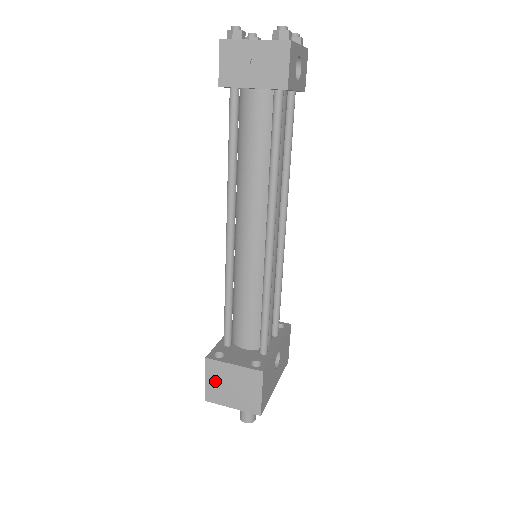
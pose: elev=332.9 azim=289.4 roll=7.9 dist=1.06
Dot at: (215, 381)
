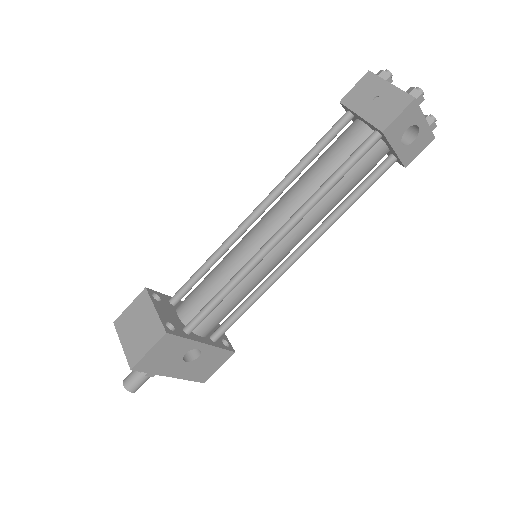
Dot at: (133, 312)
